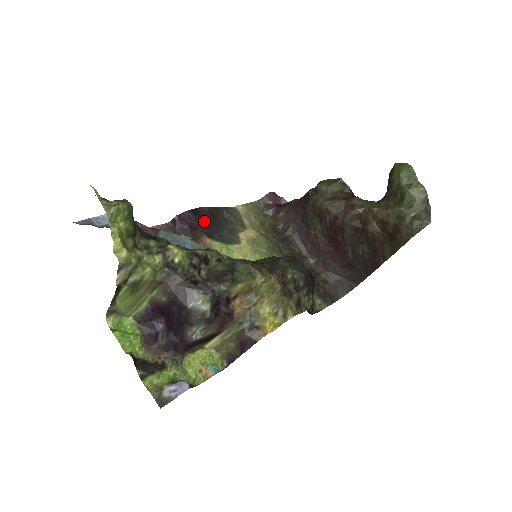
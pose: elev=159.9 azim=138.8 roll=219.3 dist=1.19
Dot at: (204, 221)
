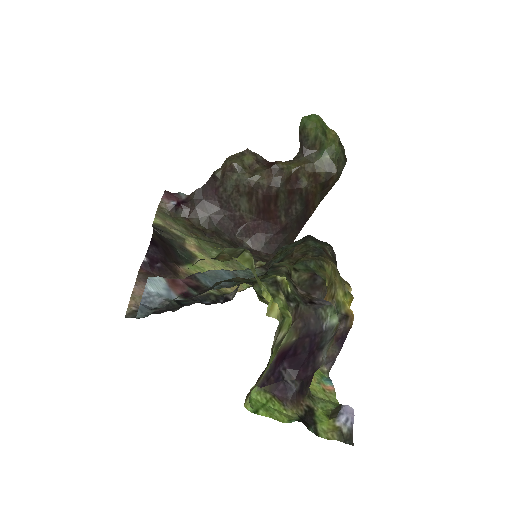
Dot at: (163, 249)
